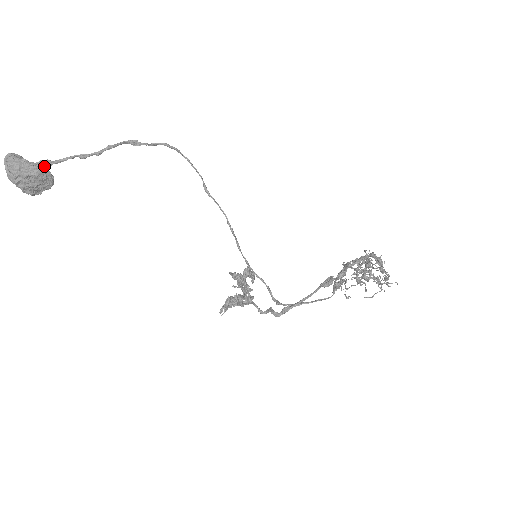
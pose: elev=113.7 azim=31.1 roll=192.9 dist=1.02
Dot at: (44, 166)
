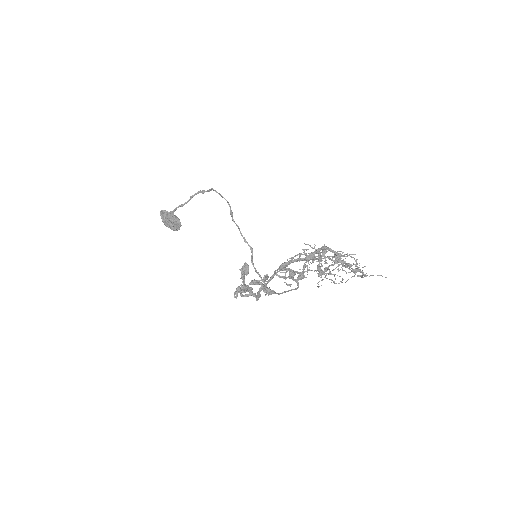
Dot at: (171, 214)
